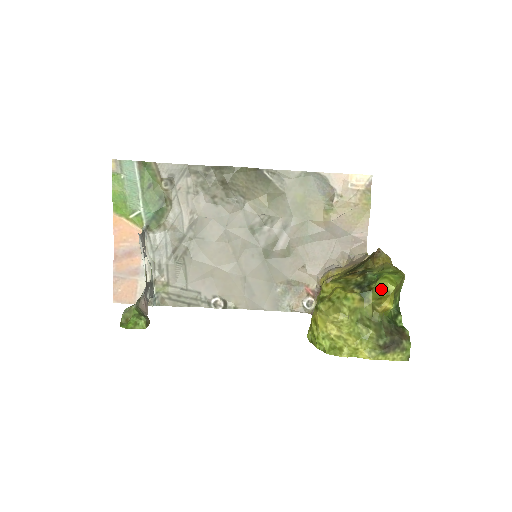
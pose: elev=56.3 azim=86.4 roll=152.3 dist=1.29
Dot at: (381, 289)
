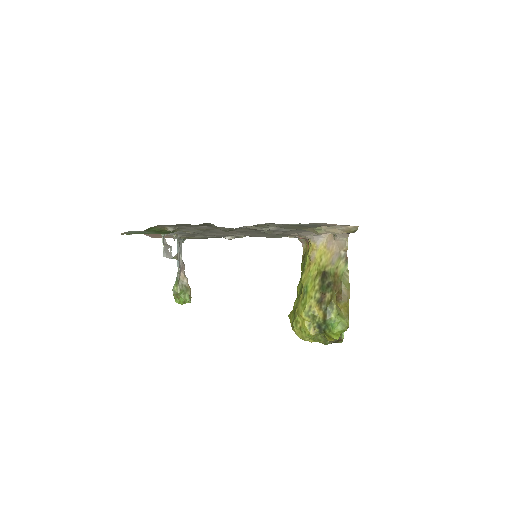
Dot at: (330, 337)
